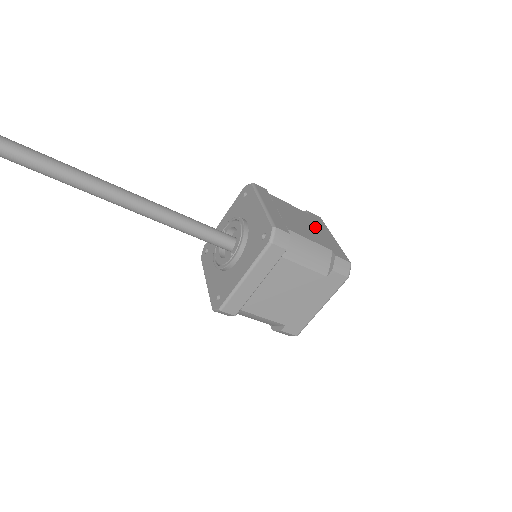
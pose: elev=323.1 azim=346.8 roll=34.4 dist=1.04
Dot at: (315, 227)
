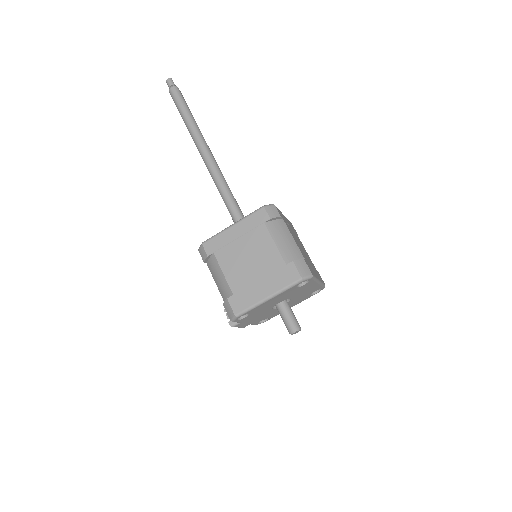
Dot at: (310, 262)
